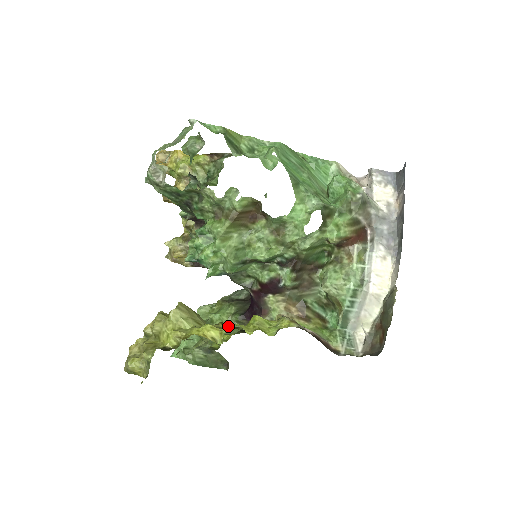
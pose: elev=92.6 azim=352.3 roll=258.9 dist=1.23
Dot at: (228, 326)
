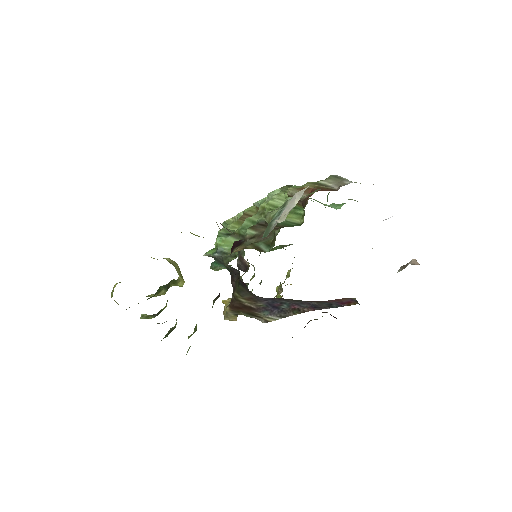
Dot at: occluded
